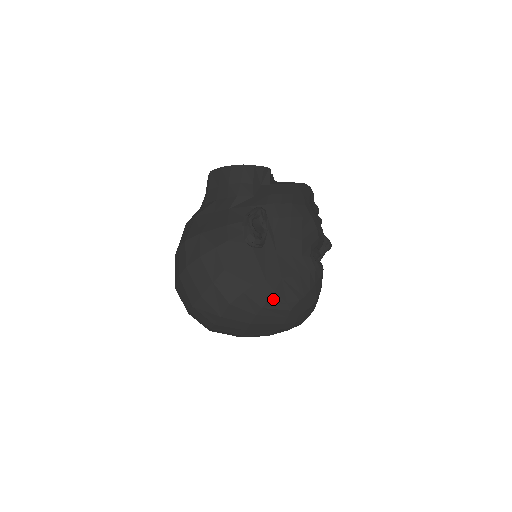
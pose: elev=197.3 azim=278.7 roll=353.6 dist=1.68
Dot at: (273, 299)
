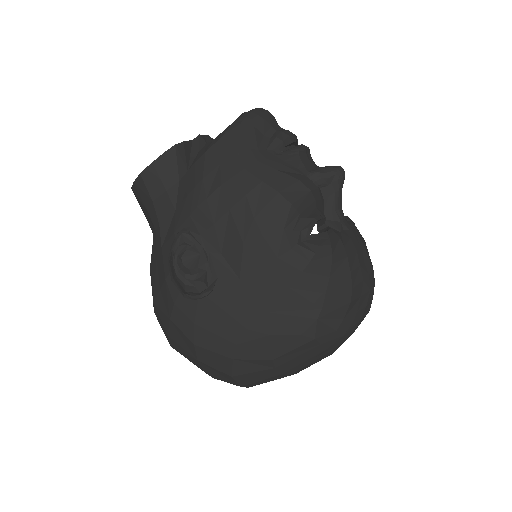
Dot at: (277, 343)
